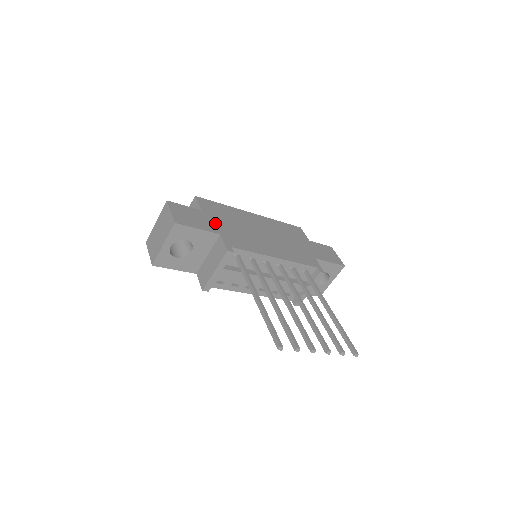
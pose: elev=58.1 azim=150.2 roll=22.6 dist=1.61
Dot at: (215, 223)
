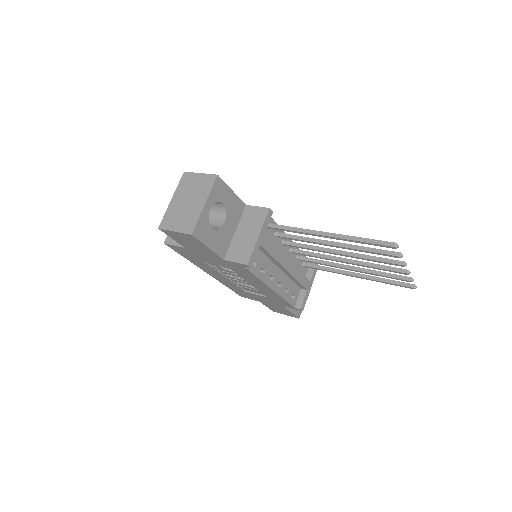
Dot at: occluded
